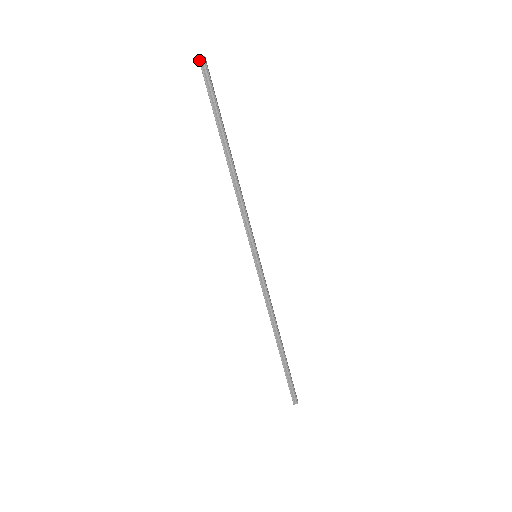
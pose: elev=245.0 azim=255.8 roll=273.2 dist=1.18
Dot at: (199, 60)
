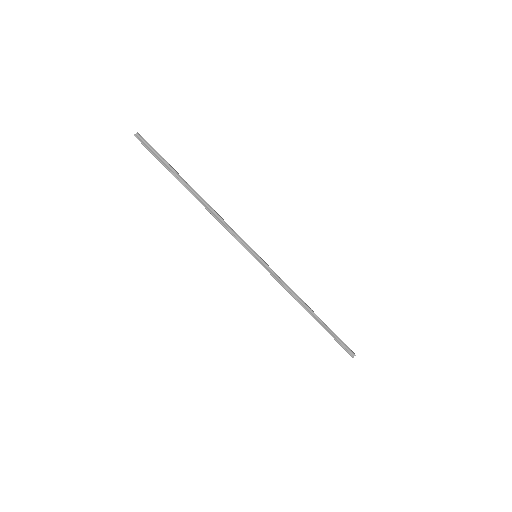
Dot at: occluded
